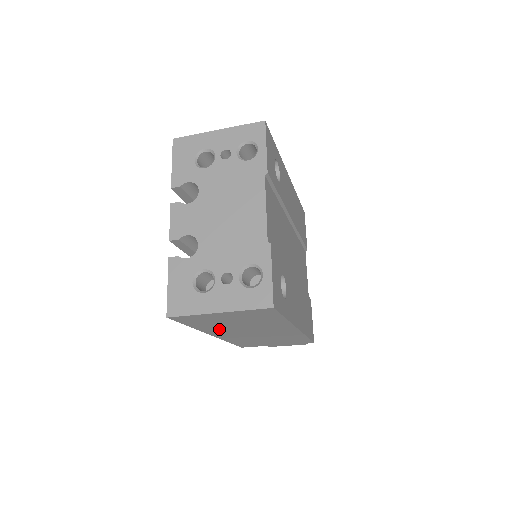
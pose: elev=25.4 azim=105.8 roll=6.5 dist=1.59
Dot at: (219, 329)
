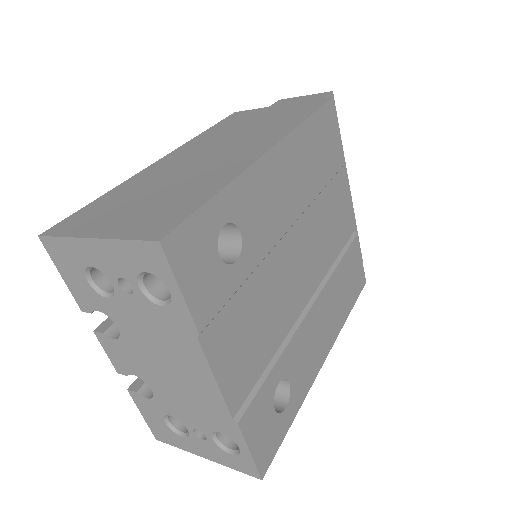
Dot at: occluded
